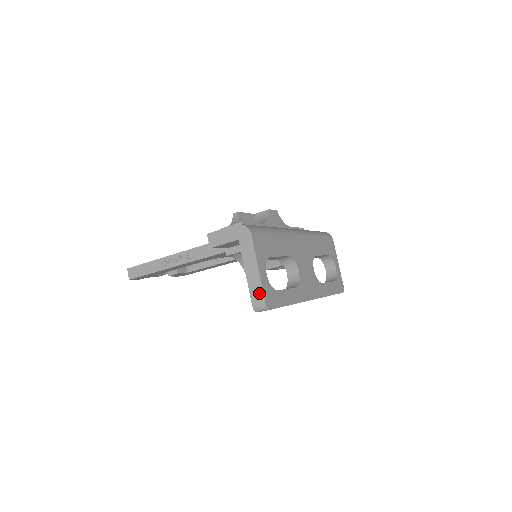
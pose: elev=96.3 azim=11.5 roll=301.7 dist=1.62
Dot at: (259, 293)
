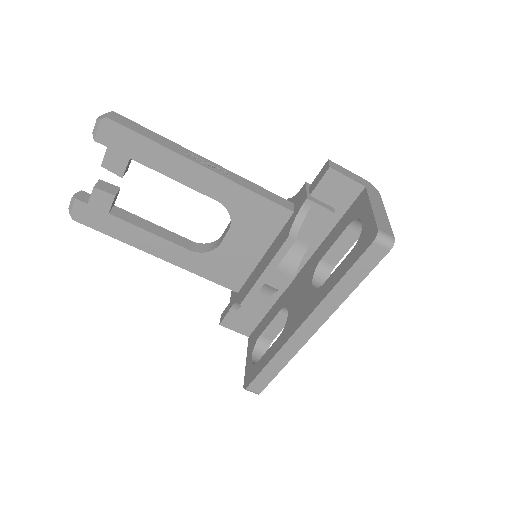
Dot at: (388, 227)
